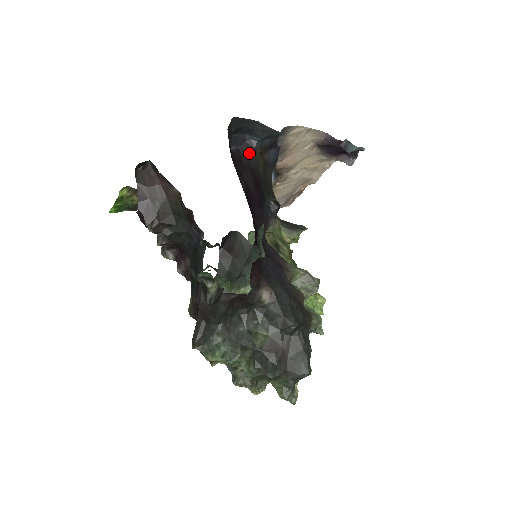
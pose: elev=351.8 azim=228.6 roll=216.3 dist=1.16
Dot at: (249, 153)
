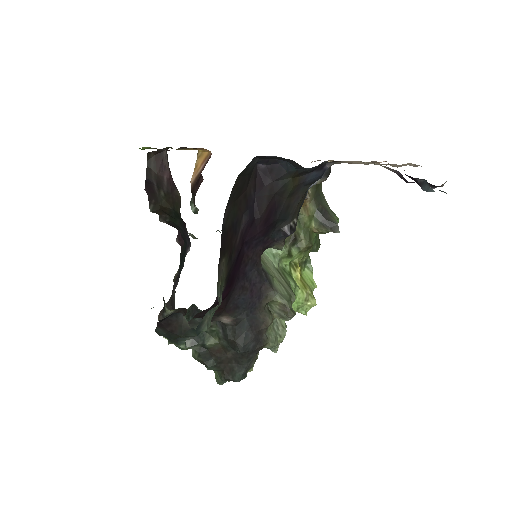
Dot at: (278, 176)
